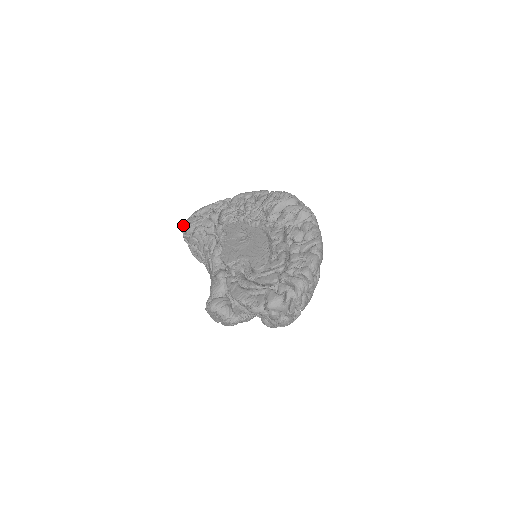
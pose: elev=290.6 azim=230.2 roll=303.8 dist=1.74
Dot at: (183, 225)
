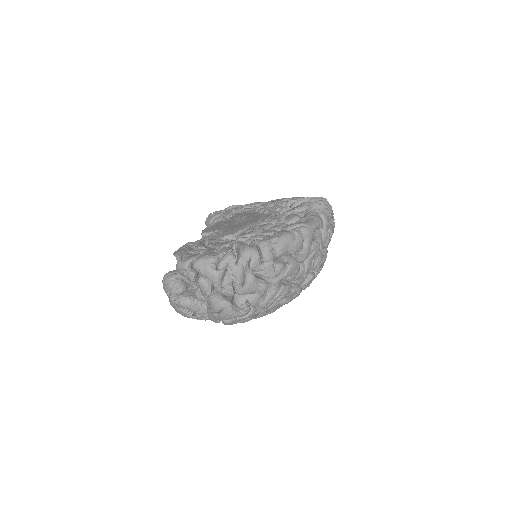
Dot at: occluded
